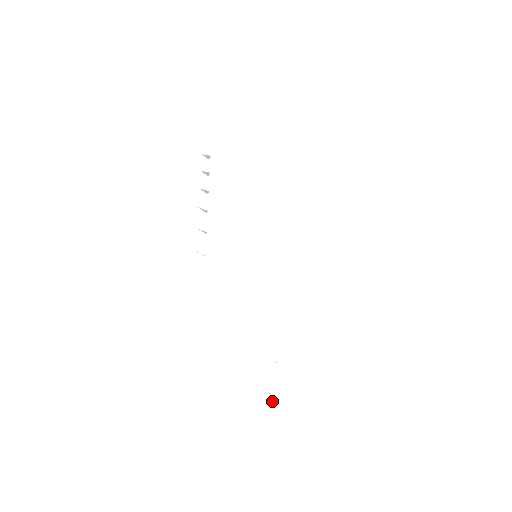
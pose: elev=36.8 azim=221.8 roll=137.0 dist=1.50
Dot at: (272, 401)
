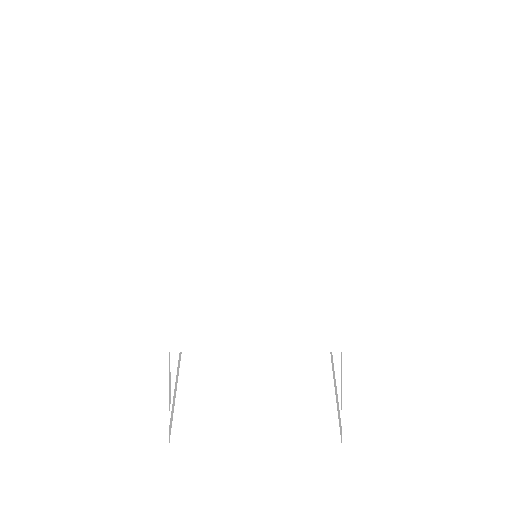
Dot at: (338, 415)
